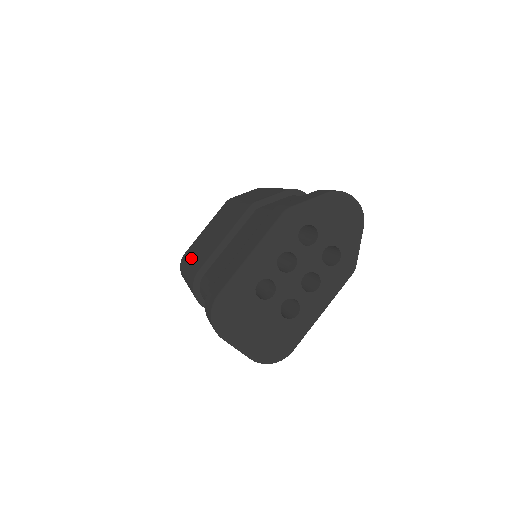
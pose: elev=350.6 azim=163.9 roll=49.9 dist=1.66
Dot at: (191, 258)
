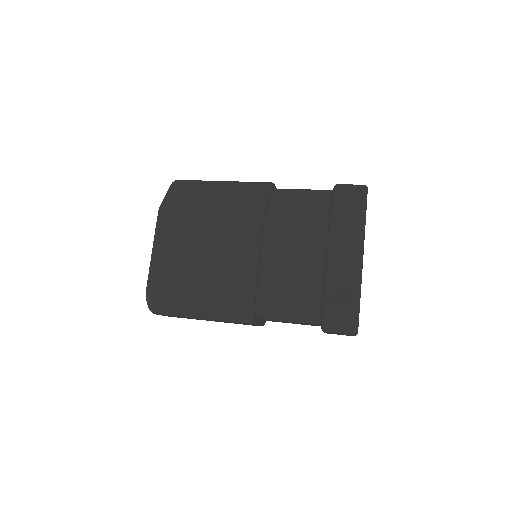
Dot at: (193, 288)
